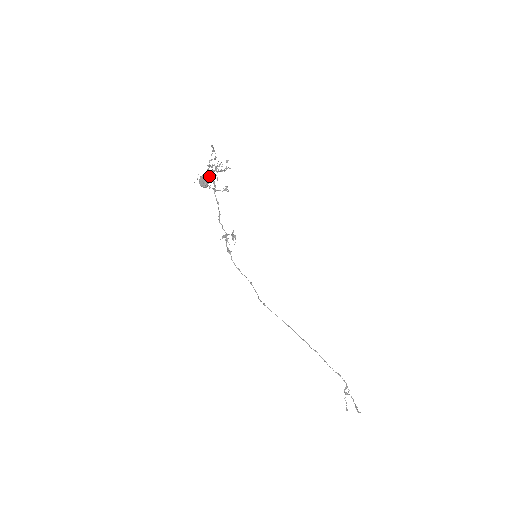
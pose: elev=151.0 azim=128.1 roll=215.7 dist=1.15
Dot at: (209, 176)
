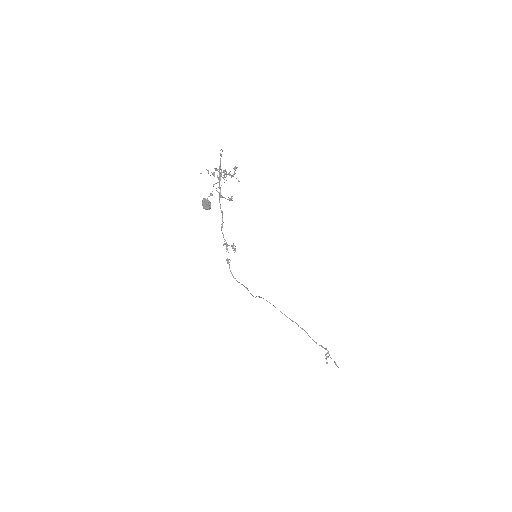
Dot at: occluded
